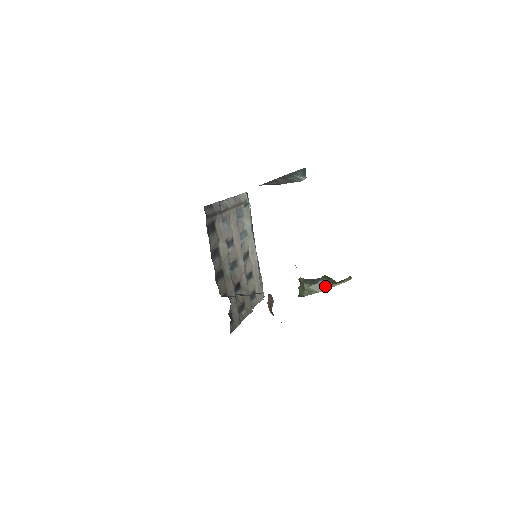
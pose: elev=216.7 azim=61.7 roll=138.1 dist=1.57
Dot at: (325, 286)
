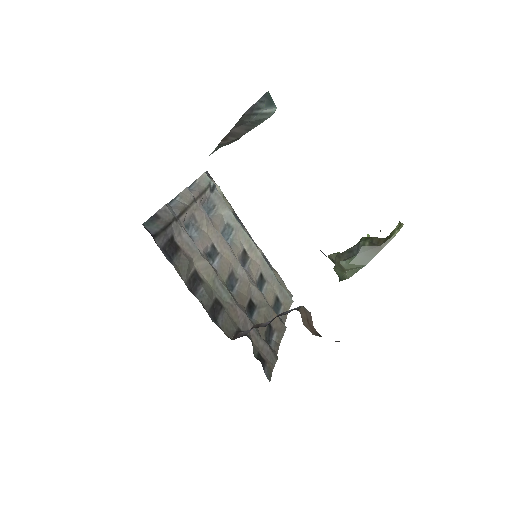
Dot at: (371, 252)
